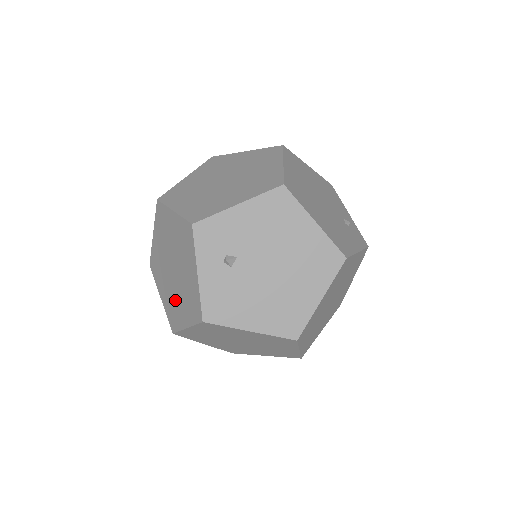
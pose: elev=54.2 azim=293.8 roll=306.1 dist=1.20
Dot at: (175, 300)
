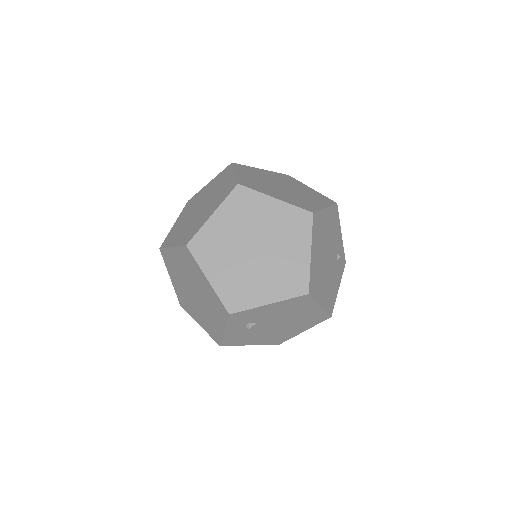
Dot at: (190, 303)
